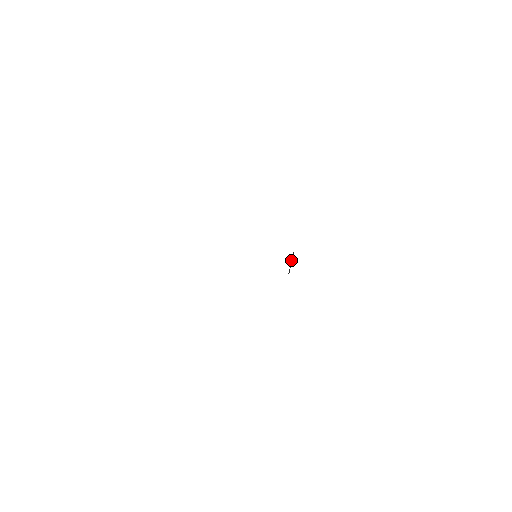
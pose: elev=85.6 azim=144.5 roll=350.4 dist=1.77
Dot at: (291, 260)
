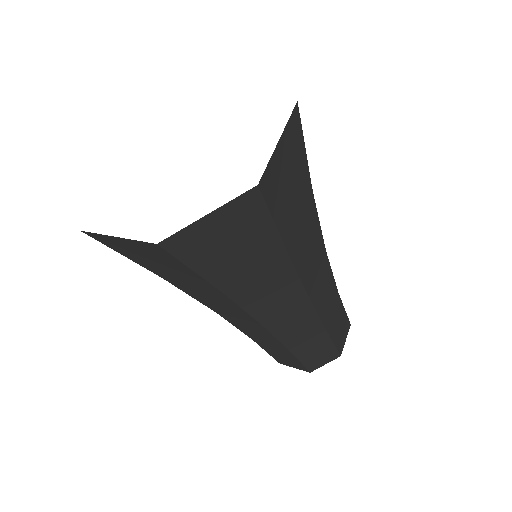
Dot at: (335, 308)
